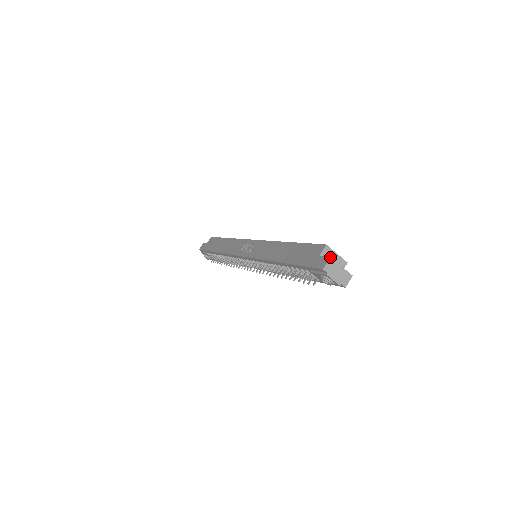
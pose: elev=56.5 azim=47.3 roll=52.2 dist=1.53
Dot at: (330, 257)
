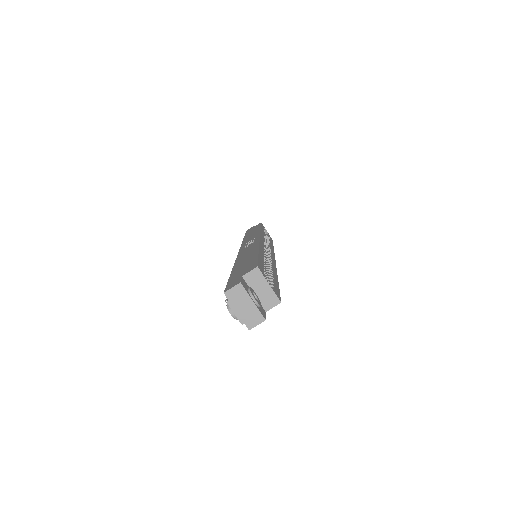
Dot at: (240, 282)
